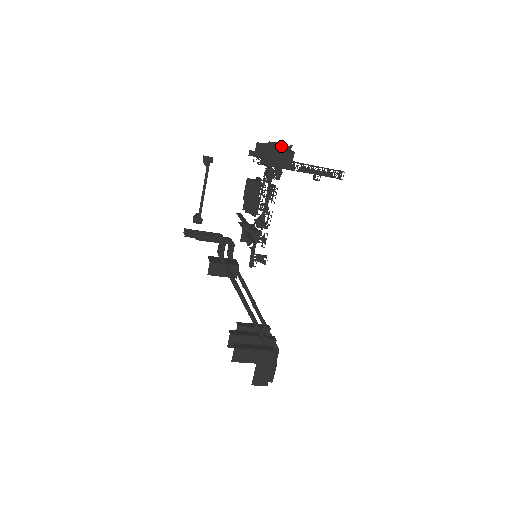
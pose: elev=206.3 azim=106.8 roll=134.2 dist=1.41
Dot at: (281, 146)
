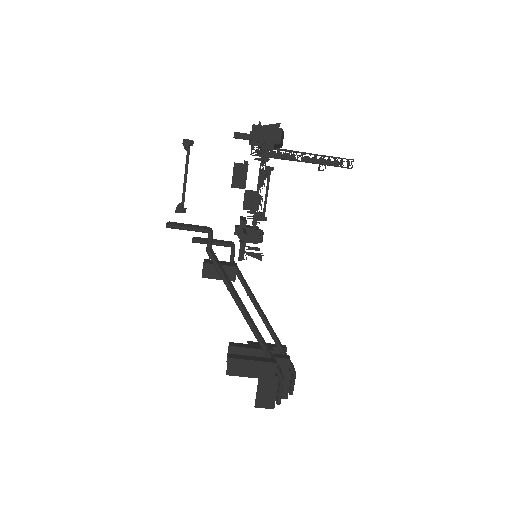
Dot at: occluded
